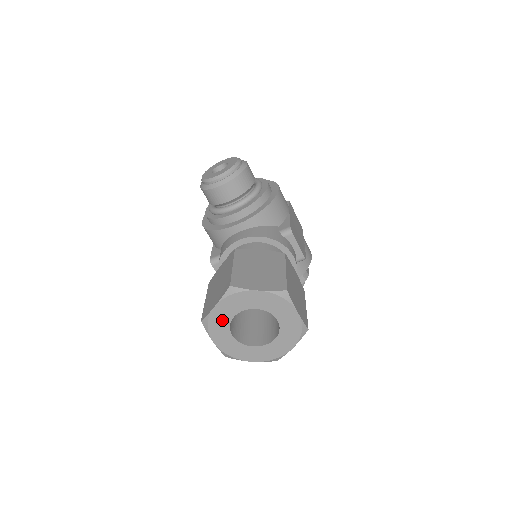
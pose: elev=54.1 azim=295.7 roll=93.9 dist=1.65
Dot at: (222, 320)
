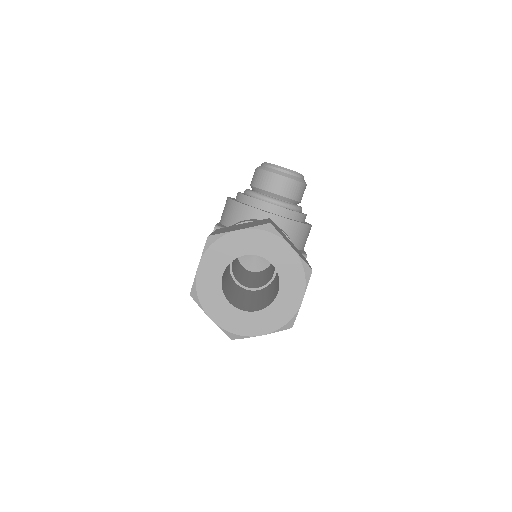
Dot at: (231, 249)
